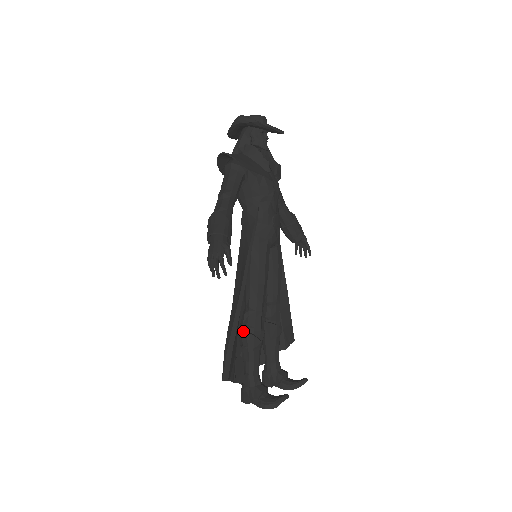
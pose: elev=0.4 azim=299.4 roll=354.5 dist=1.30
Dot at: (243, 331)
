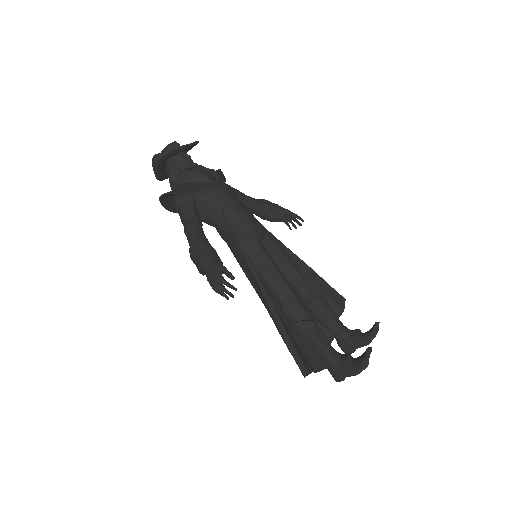
Dot at: (292, 324)
